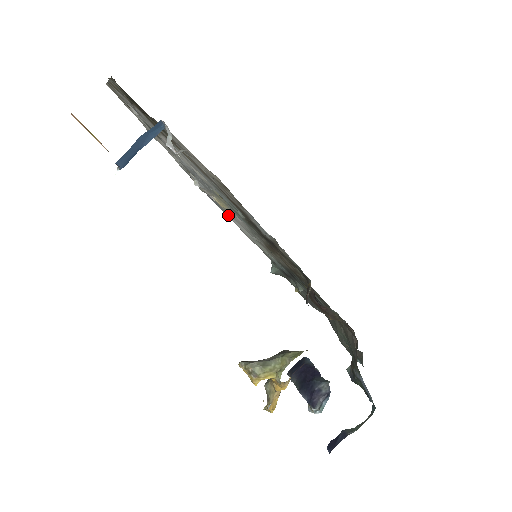
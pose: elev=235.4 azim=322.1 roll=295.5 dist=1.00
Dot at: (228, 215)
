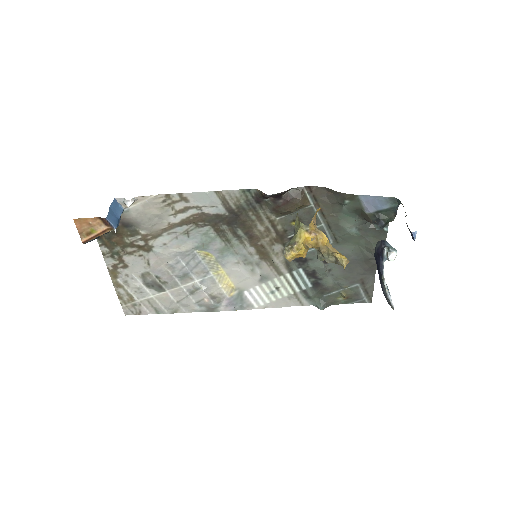
Dot at: (248, 300)
